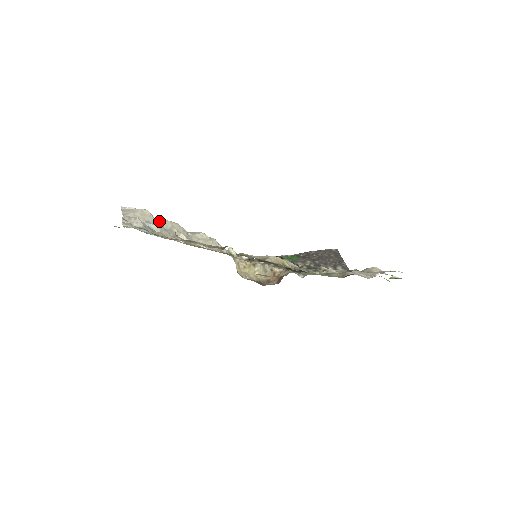
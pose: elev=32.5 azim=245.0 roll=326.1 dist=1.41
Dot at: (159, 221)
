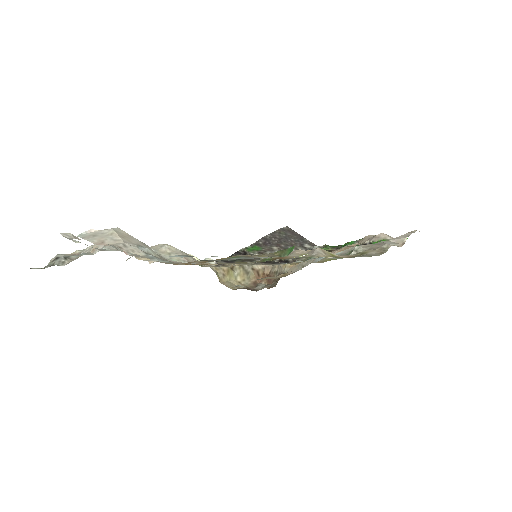
Dot at: occluded
